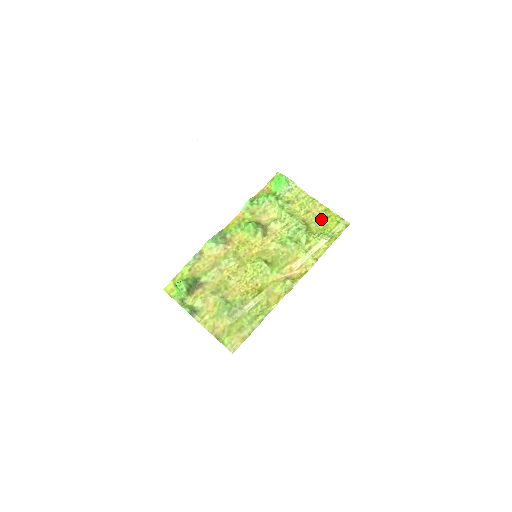
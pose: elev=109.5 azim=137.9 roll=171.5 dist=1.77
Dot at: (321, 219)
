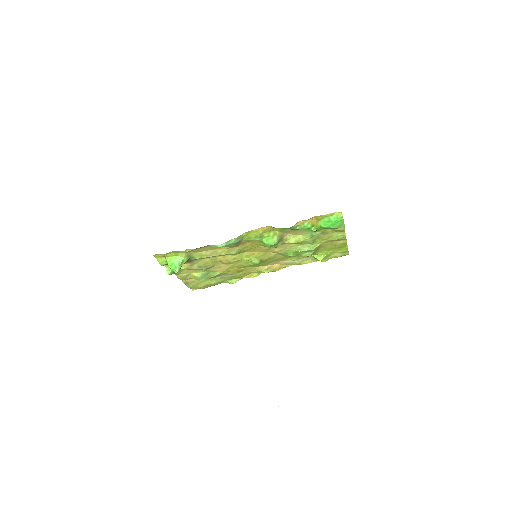
Dot at: (333, 247)
